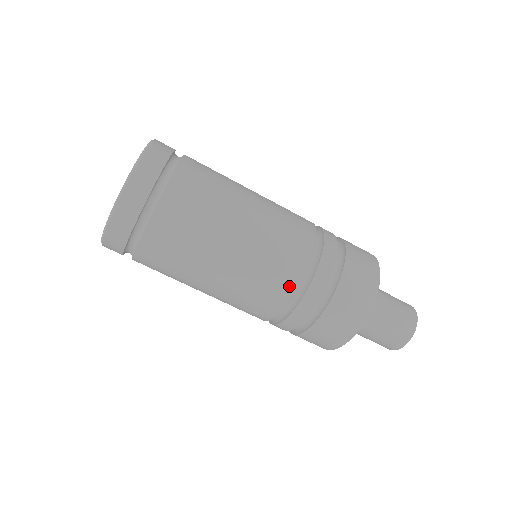
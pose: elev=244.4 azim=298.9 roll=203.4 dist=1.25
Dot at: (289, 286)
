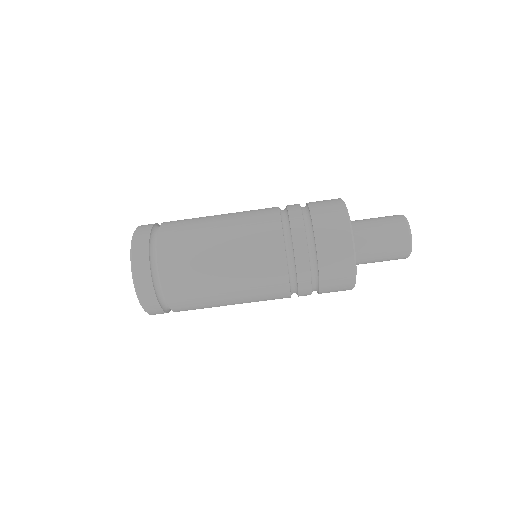
Dot at: (276, 236)
